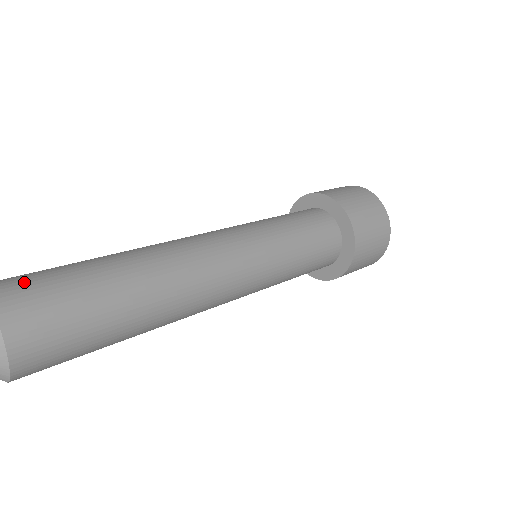
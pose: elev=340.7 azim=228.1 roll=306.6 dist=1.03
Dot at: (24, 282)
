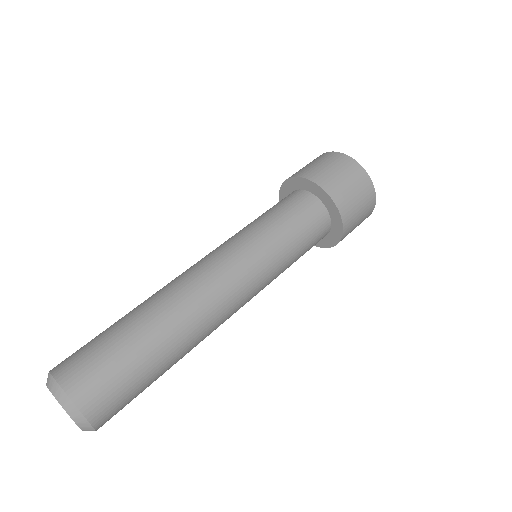
Dot at: (75, 358)
